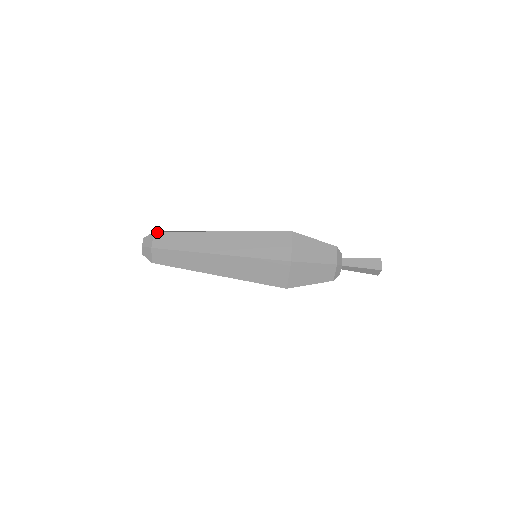
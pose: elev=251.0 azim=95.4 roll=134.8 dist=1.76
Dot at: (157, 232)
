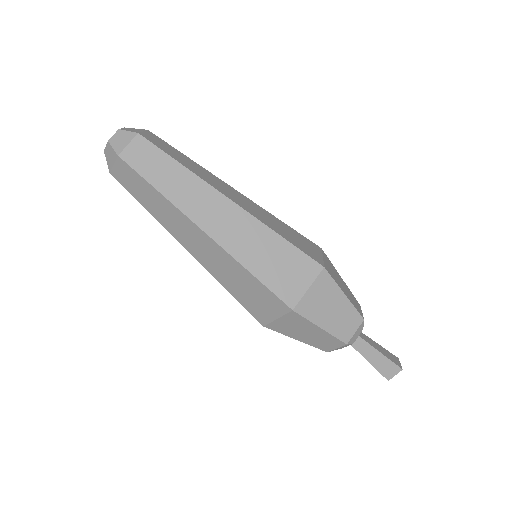
Dot at: occluded
